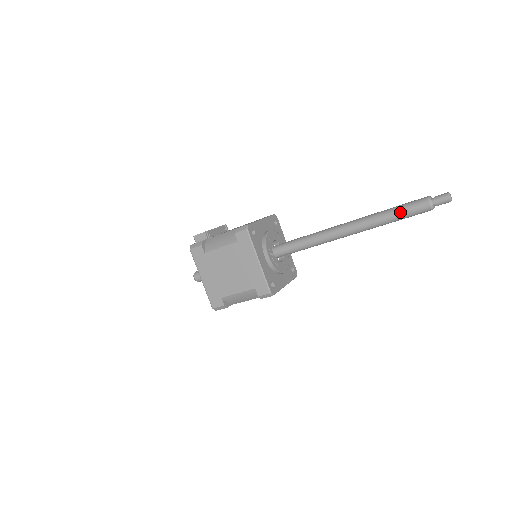
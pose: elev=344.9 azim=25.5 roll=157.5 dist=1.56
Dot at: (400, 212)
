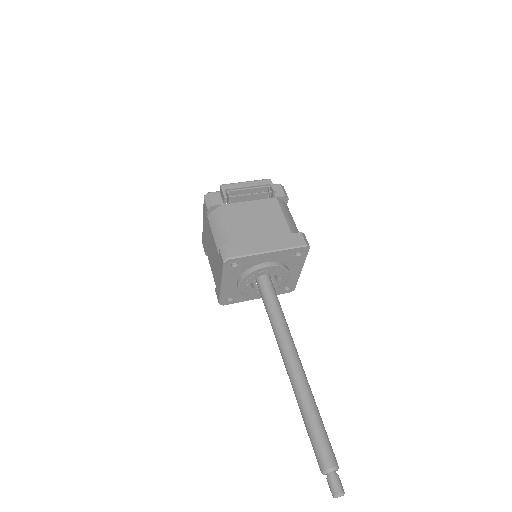
Dot at: (309, 434)
